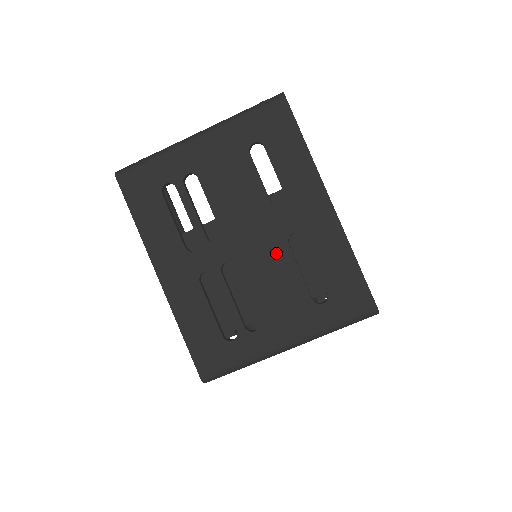
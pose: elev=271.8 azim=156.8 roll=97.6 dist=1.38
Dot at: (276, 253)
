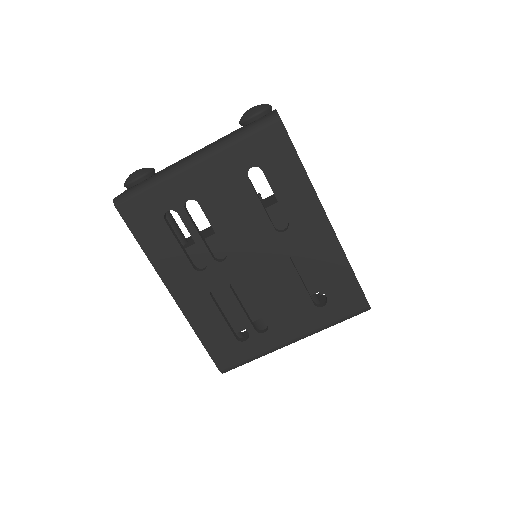
Dot at: (279, 268)
